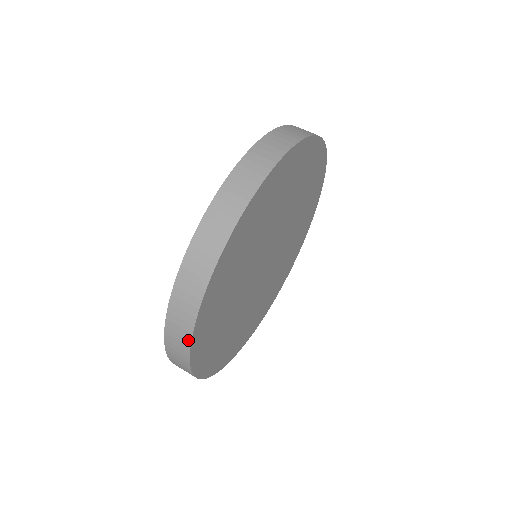
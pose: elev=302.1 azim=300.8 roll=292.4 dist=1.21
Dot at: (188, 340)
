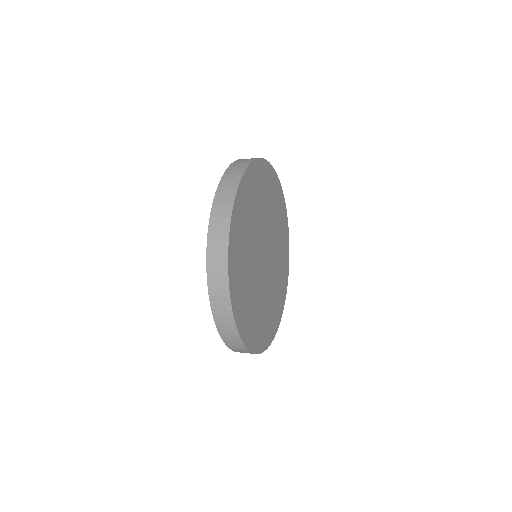
Dot at: (229, 217)
